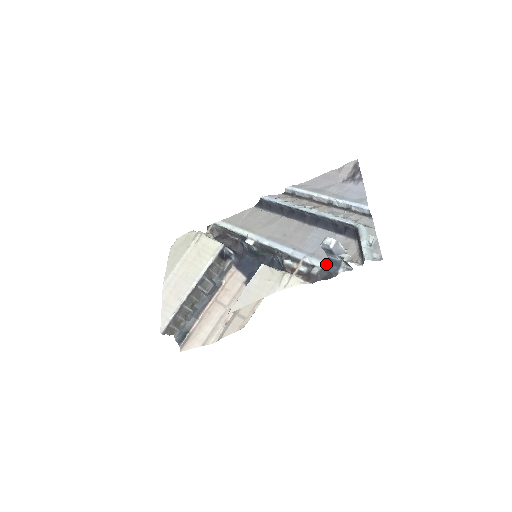
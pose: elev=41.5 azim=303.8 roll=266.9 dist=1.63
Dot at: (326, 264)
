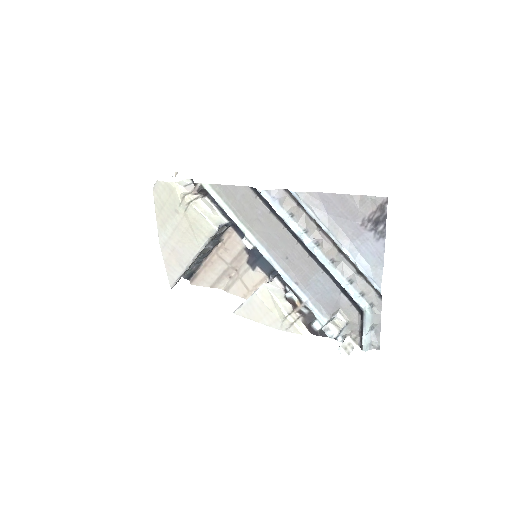
Dot at: occluded
